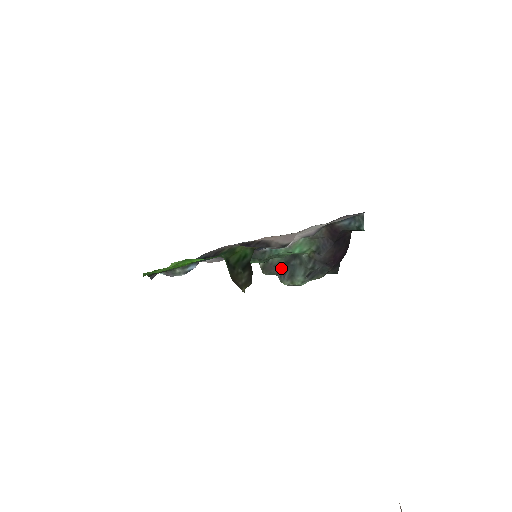
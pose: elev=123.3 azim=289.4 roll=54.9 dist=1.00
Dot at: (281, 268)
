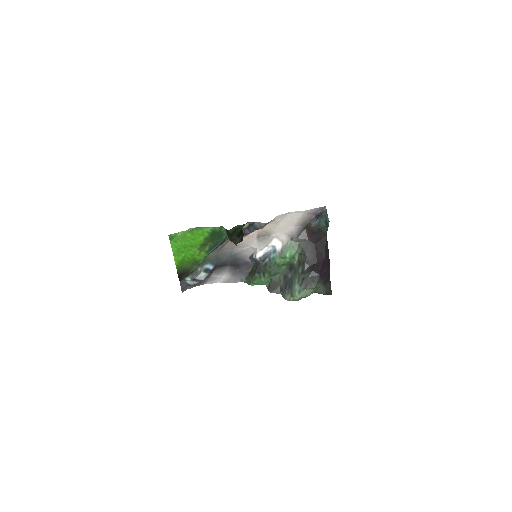
Dot at: (282, 284)
